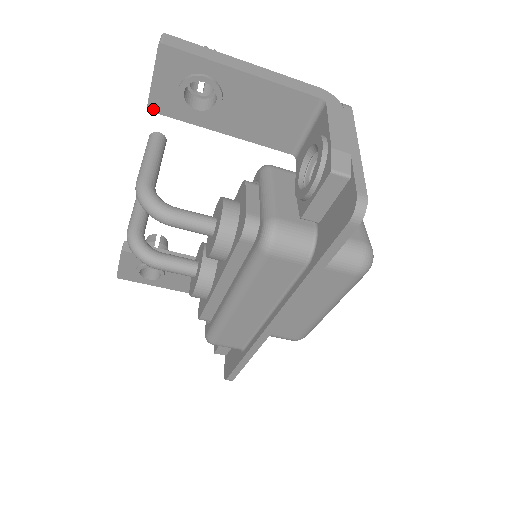
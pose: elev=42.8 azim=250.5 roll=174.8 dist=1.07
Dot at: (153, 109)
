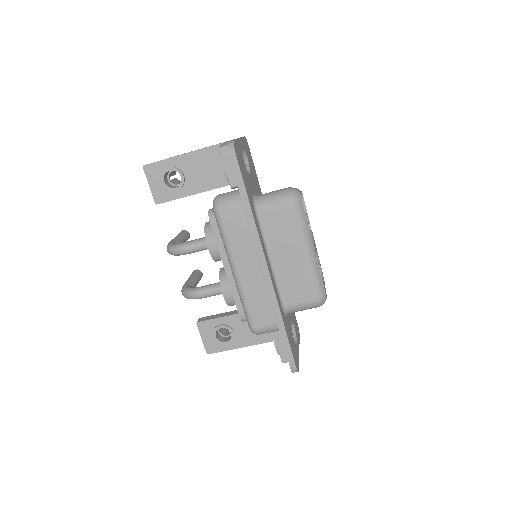
Dot at: (158, 202)
